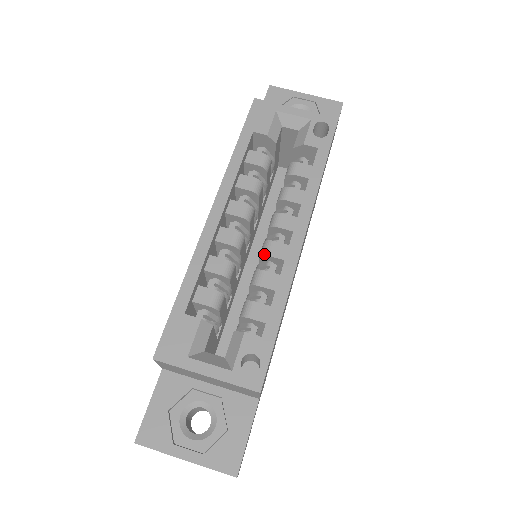
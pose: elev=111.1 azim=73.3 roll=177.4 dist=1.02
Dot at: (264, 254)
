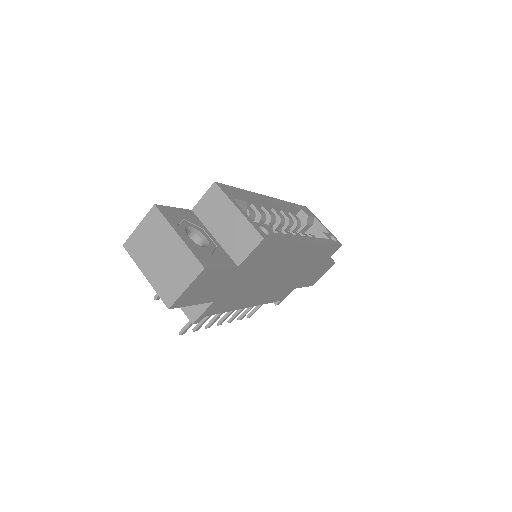
Dot at: (284, 231)
